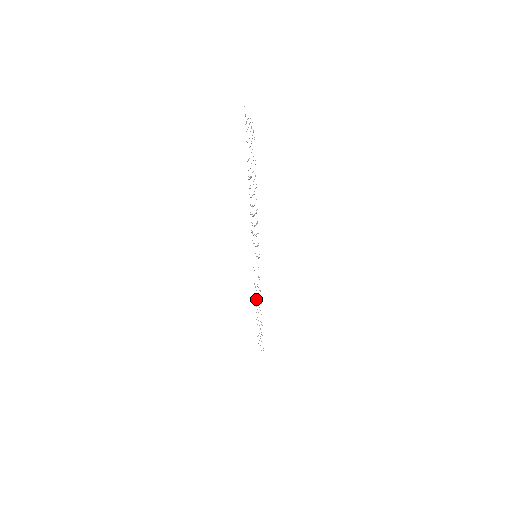
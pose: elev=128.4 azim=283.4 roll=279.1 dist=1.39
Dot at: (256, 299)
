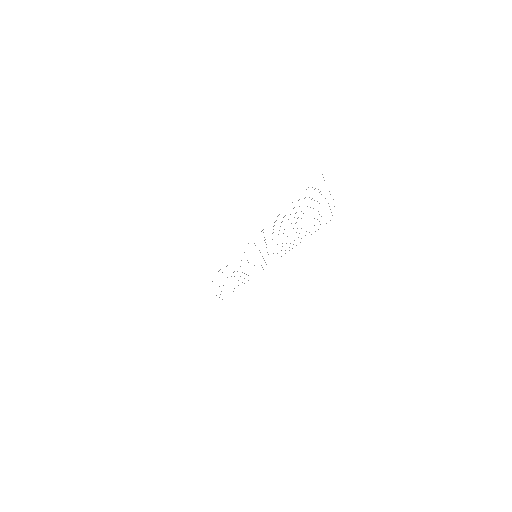
Dot at: occluded
